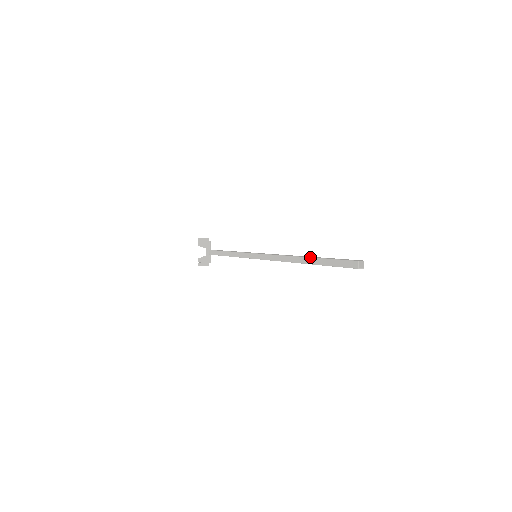
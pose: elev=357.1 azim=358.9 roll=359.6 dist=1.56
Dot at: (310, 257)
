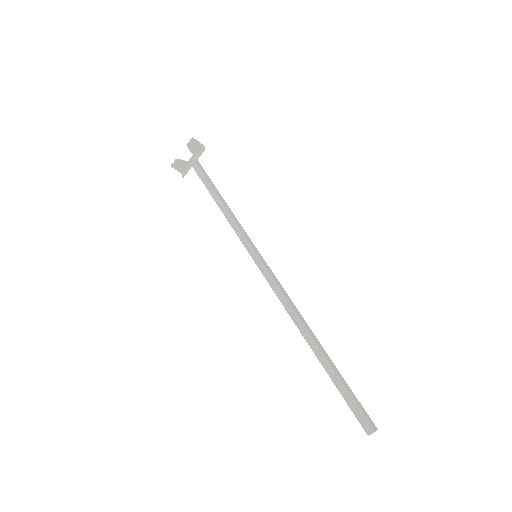
Dot at: (324, 354)
